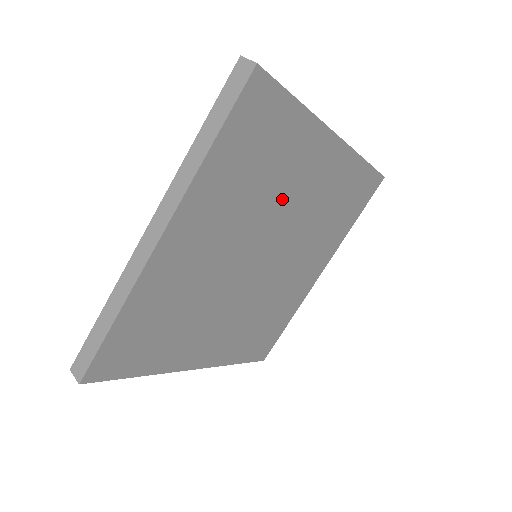
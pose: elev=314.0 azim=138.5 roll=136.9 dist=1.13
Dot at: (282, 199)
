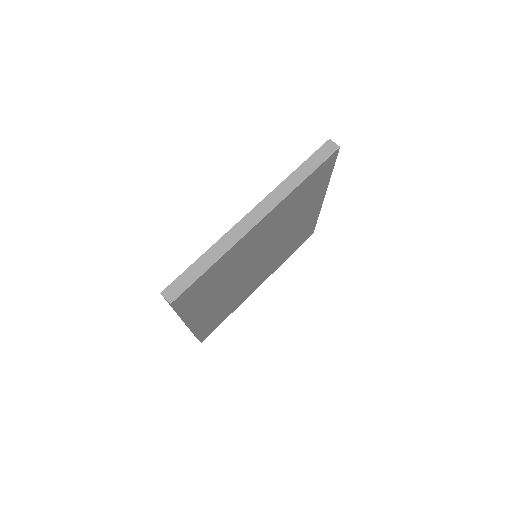
Dot at: (246, 257)
